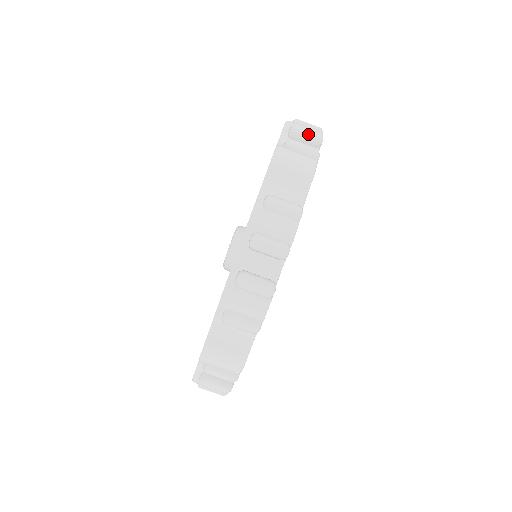
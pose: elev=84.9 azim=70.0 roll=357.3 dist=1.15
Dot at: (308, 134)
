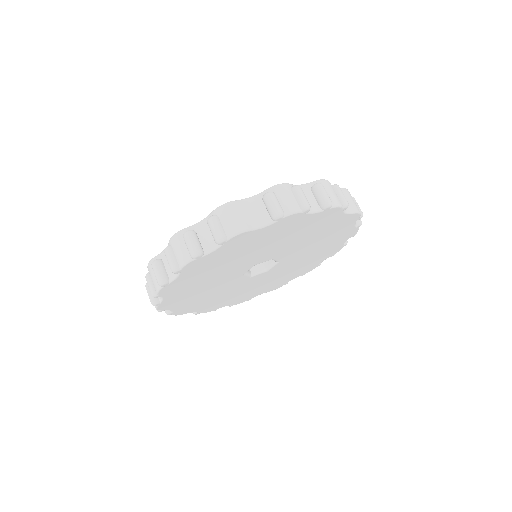
Dot at: occluded
